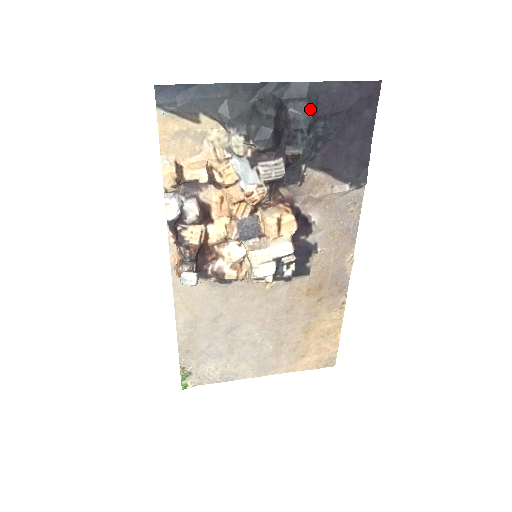
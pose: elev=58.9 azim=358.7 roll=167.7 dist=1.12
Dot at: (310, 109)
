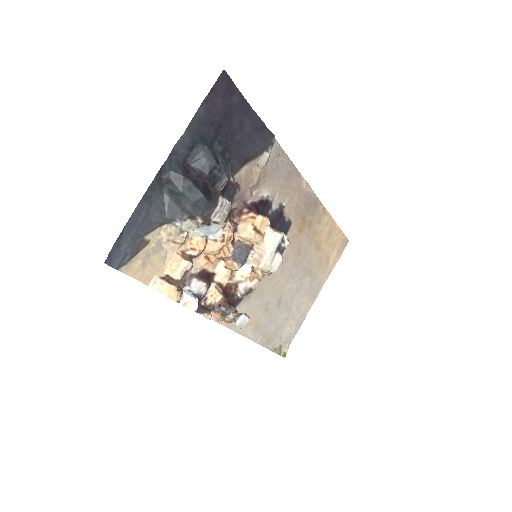
Dot at: (202, 147)
